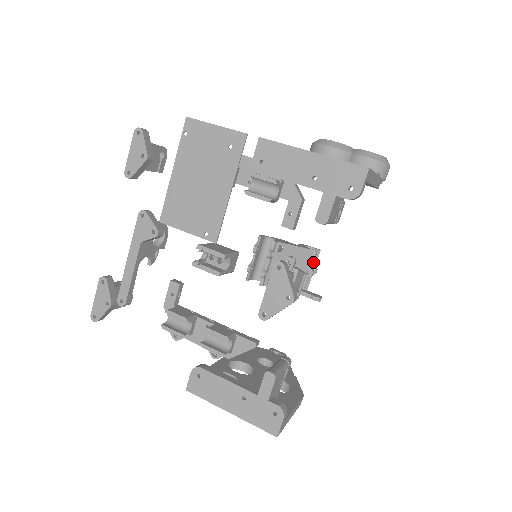
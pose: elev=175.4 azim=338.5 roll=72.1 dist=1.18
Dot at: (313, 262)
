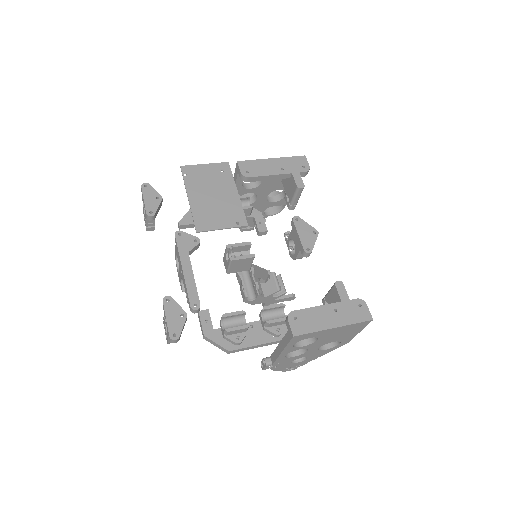
Dot at: occluded
